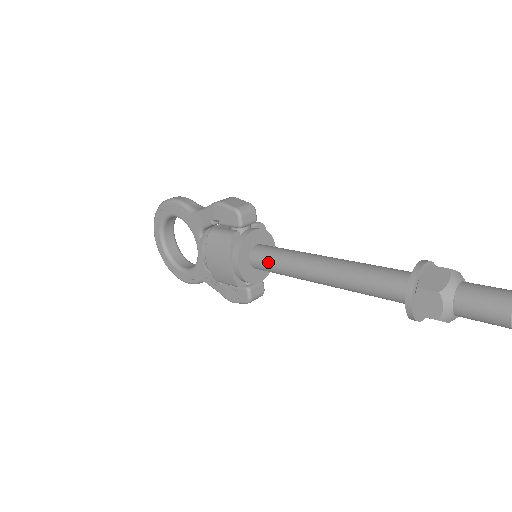
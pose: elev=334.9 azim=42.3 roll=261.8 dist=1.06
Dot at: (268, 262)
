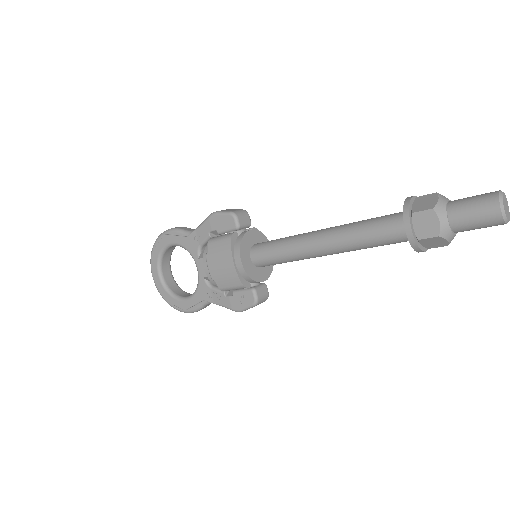
Dot at: (269, 252)
